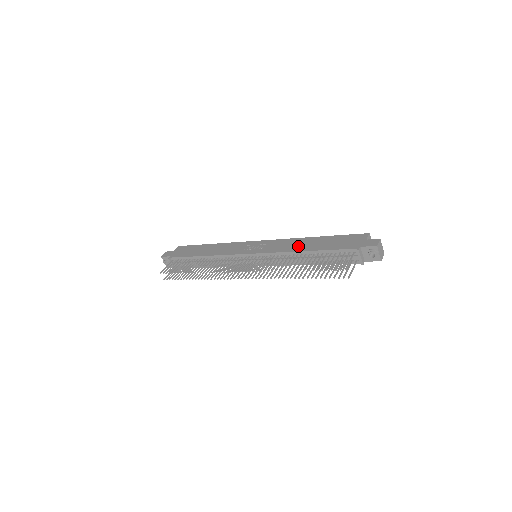
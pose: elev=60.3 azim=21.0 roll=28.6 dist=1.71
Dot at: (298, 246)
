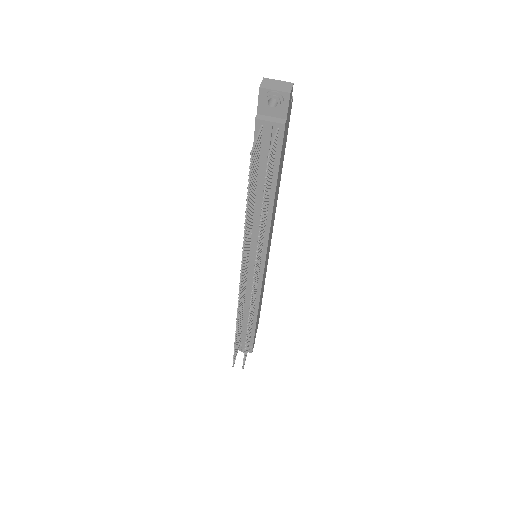
Dot at: occluded
